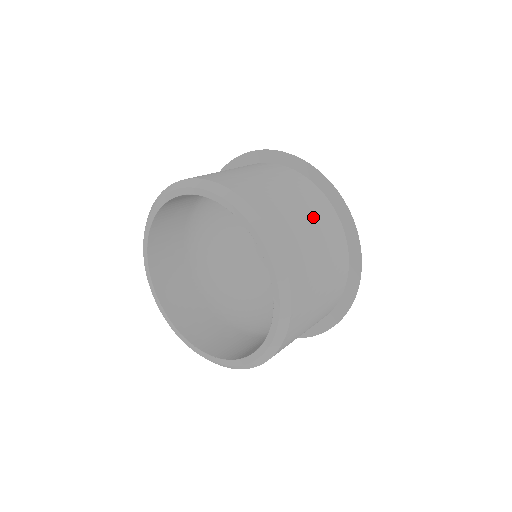
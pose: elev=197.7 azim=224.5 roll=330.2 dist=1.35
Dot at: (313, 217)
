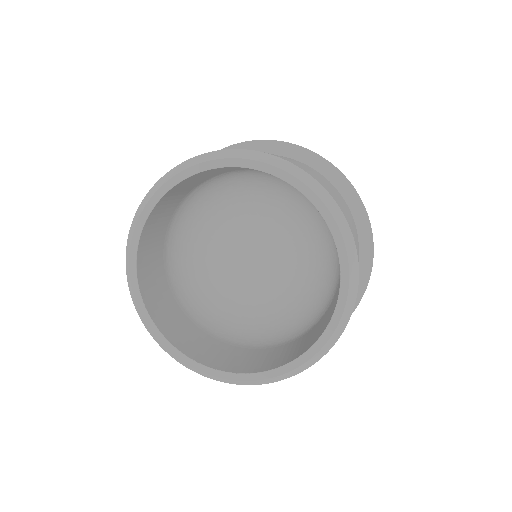
Dot at: (352, 221)
